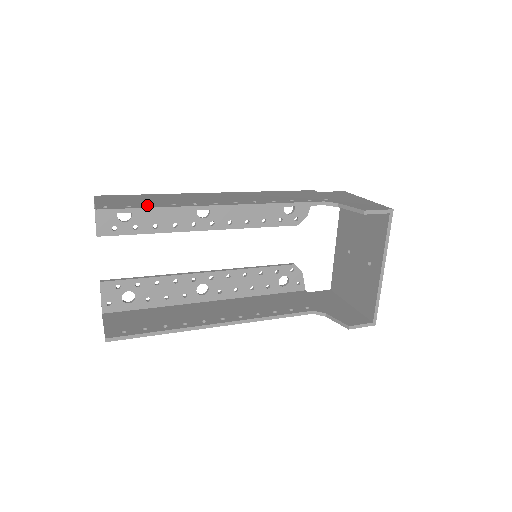
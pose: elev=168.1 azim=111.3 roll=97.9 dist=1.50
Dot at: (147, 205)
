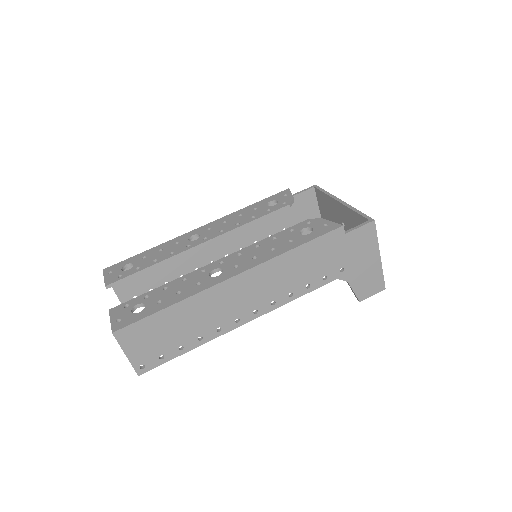
Dot at: (177, 349)
